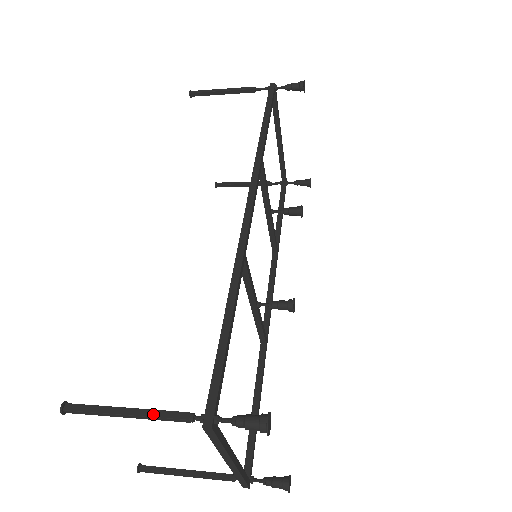
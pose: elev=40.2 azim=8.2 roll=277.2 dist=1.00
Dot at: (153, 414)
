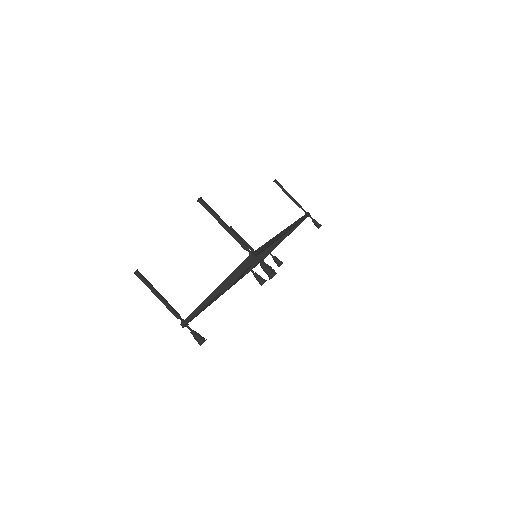
Dot at: (235, 233)
